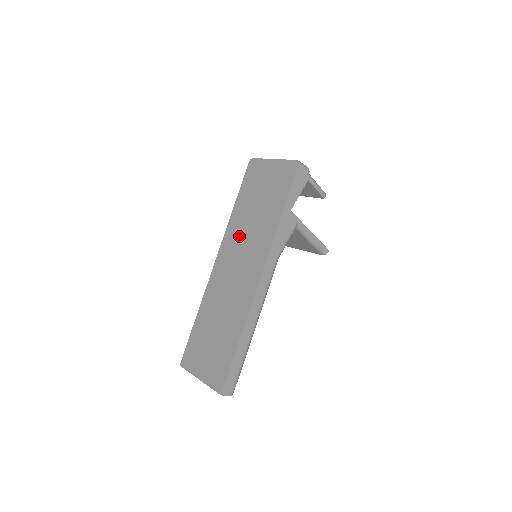
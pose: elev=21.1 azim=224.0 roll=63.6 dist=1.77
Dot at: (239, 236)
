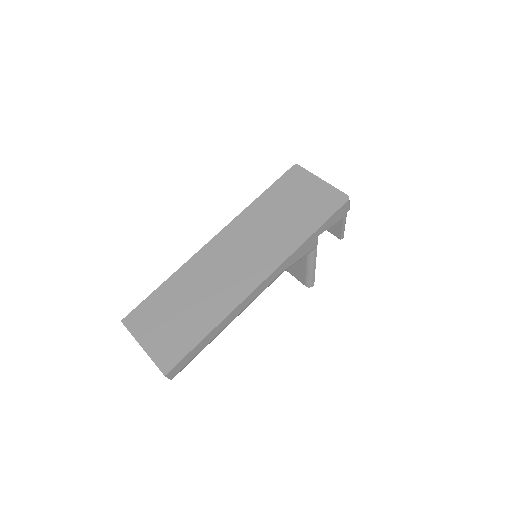
Dot at: (253, 229)
